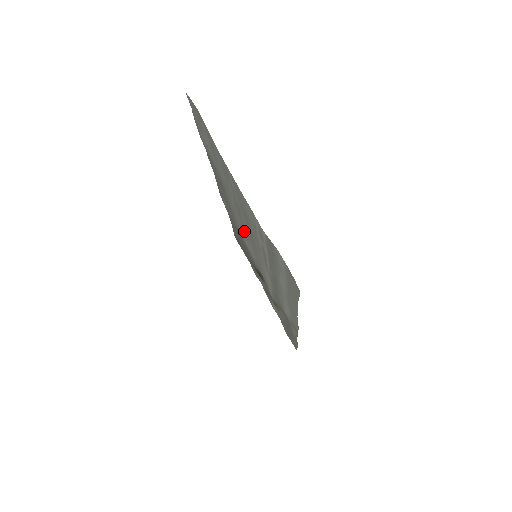
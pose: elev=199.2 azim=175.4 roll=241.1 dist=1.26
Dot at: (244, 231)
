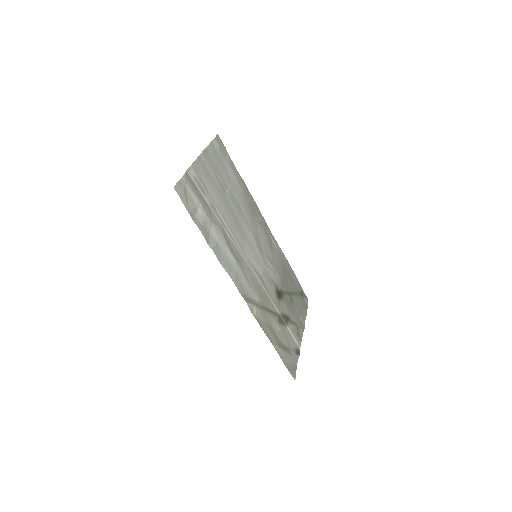
Dot at: (257, 240)
